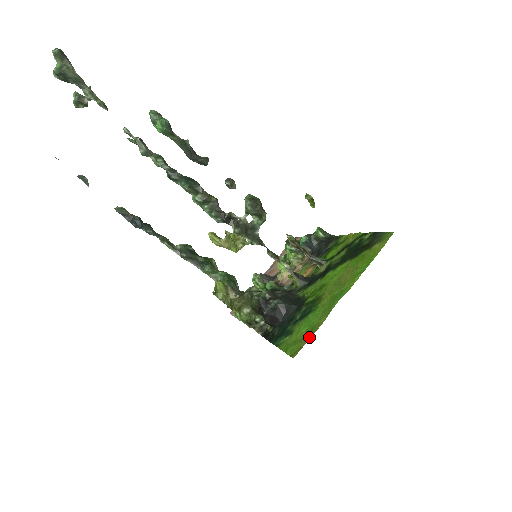
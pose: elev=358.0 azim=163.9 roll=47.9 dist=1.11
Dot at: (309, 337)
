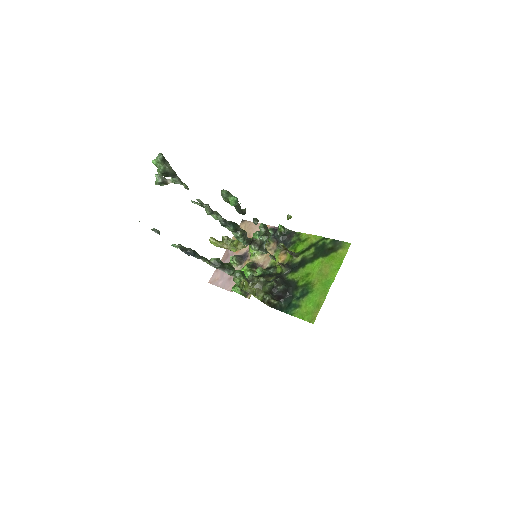
Dot at: (318, 310)
